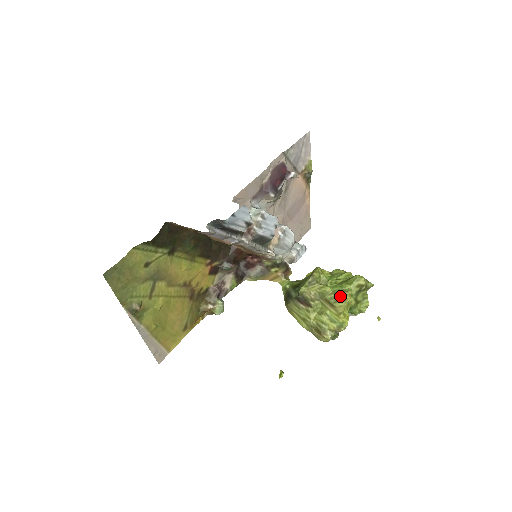
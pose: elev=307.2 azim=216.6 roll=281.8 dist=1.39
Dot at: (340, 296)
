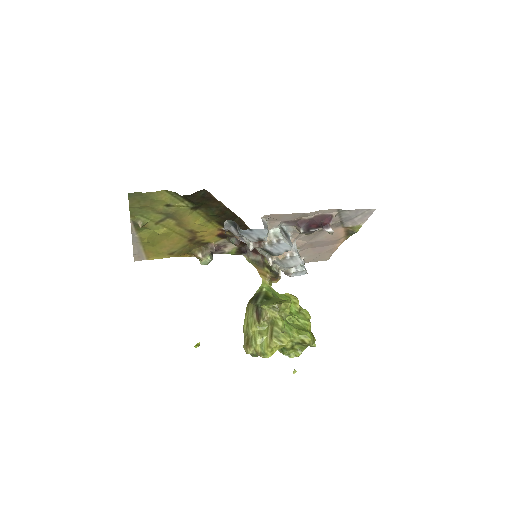
Dot at: (282, 336)
